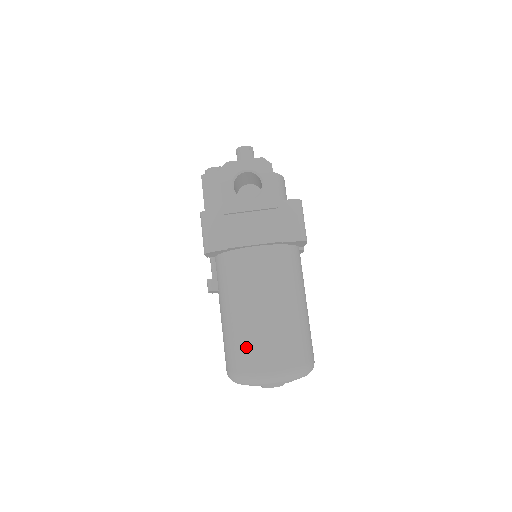
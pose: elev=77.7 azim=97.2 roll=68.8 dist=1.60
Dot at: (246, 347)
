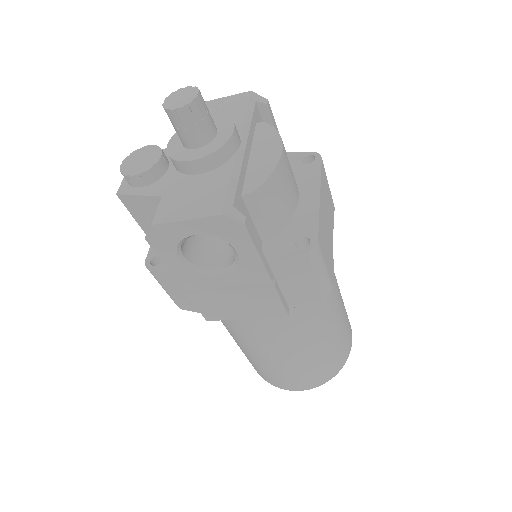
Dot at: (264, 373)
